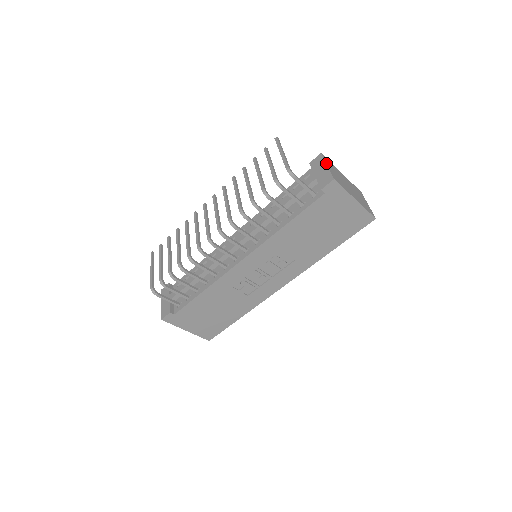
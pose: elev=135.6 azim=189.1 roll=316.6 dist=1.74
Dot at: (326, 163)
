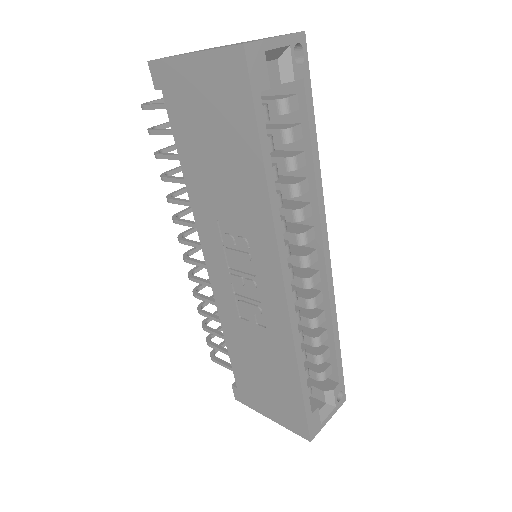
Dot at: occluded
